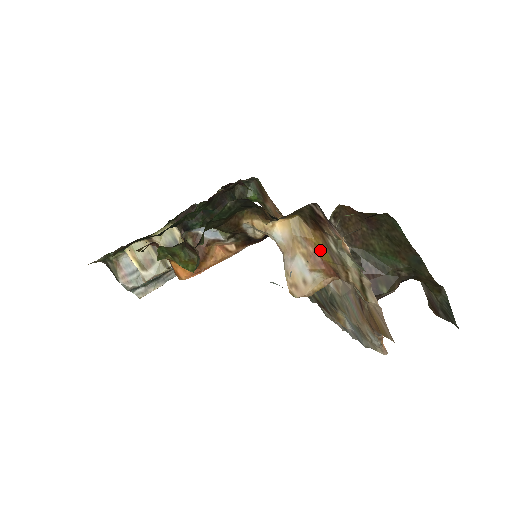
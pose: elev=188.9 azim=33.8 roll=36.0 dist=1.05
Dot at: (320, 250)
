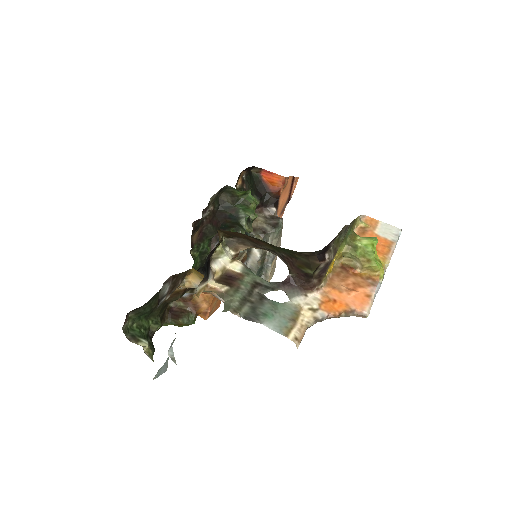
Dot at: occluded
